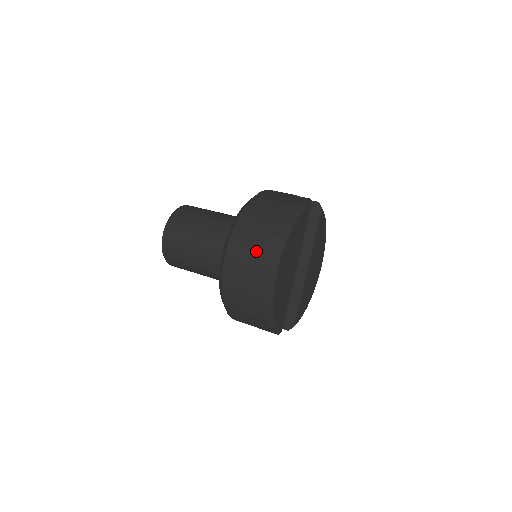
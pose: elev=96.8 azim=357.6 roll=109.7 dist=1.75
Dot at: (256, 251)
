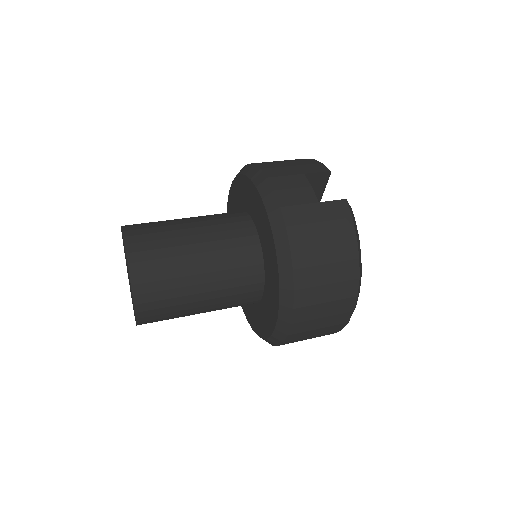
Dot at: (329, 318)
